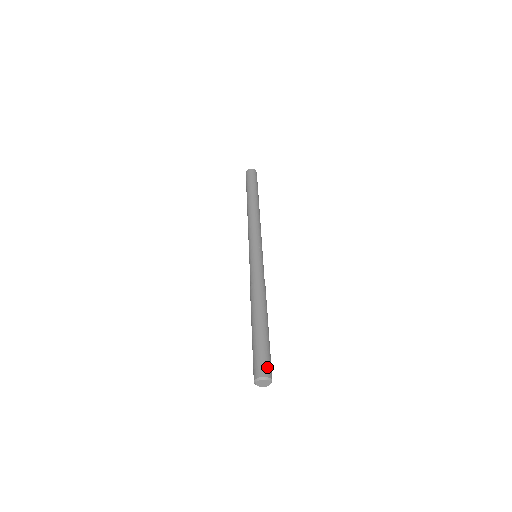
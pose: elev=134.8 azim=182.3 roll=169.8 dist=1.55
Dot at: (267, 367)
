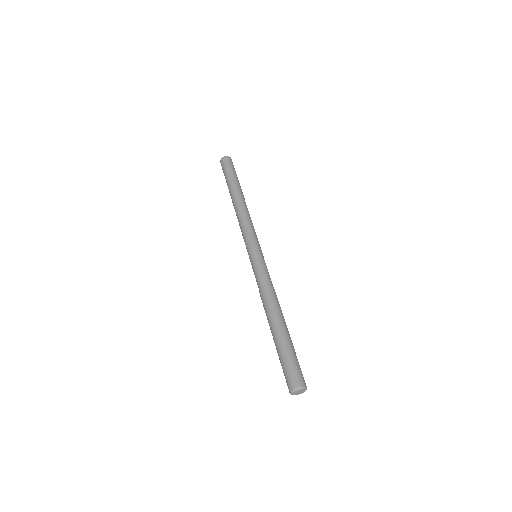
Dot at: (293, 377)
